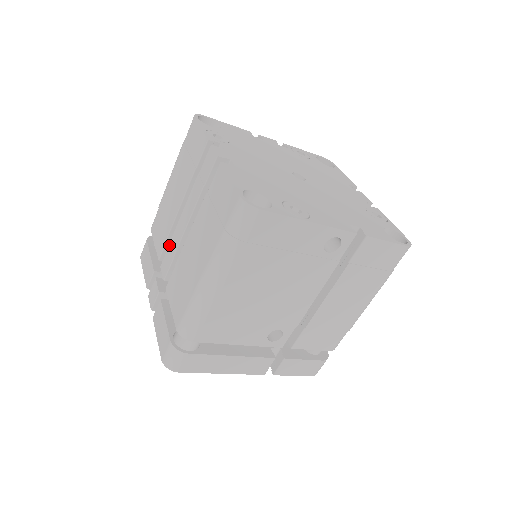
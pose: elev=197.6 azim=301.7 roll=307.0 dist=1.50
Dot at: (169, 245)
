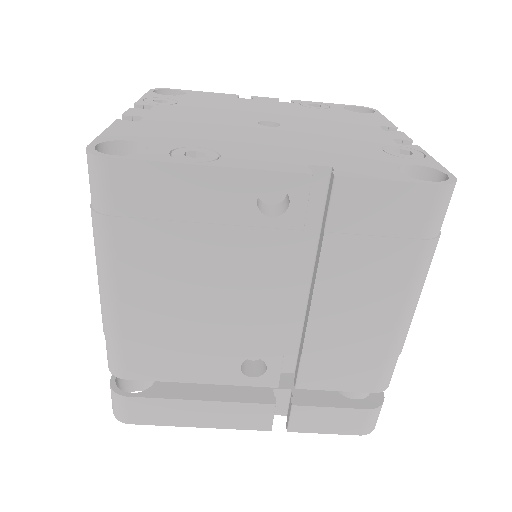
Dot at: occluded
